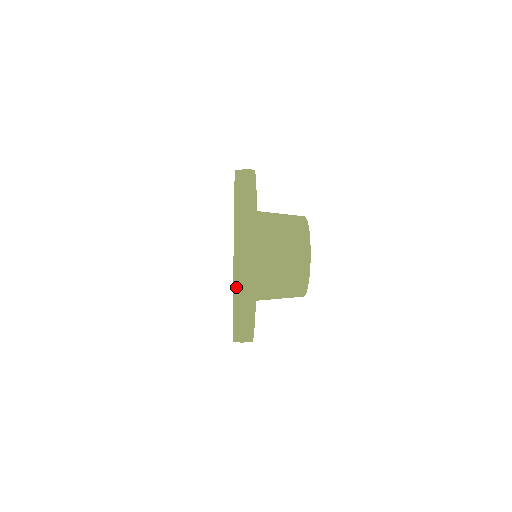
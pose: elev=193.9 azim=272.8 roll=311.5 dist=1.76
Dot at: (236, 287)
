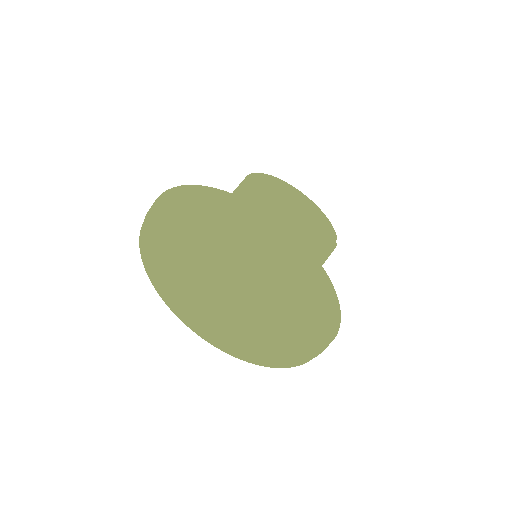
Dot at: (229, 352)
